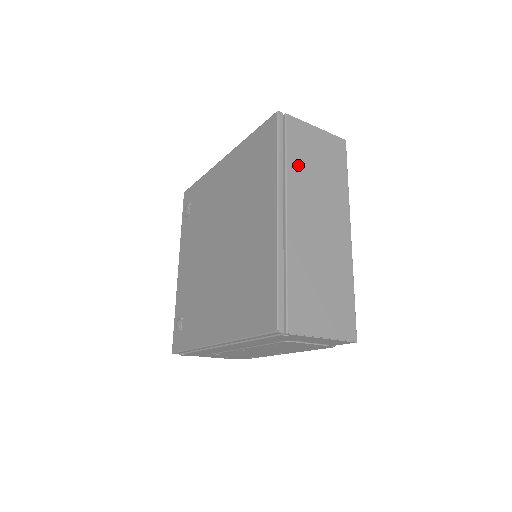
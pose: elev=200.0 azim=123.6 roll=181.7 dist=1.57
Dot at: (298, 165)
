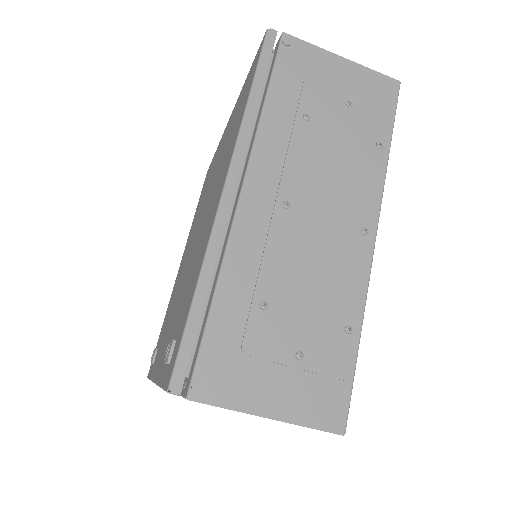
Dot at: occluded
